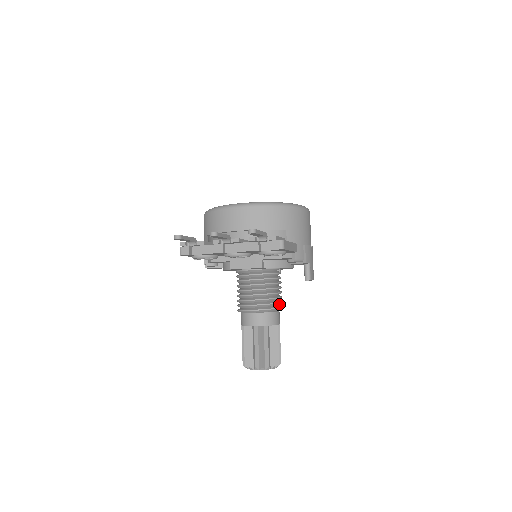
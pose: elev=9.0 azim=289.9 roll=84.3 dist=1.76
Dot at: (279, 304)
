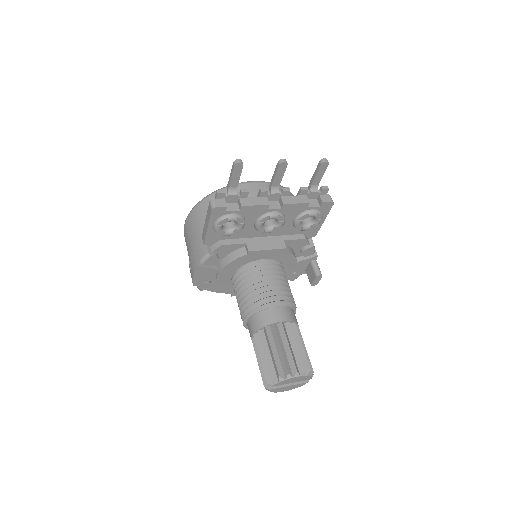
Dot at: occluded
